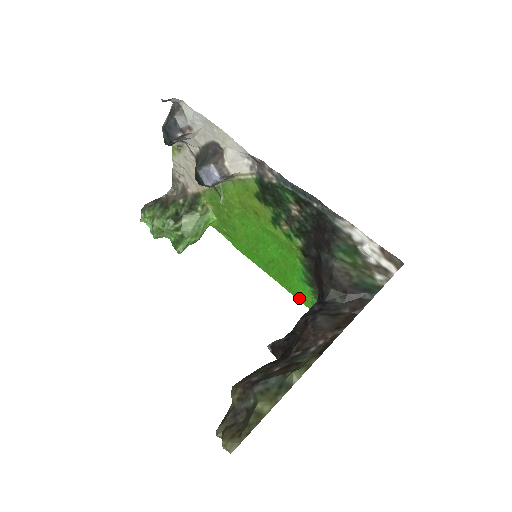
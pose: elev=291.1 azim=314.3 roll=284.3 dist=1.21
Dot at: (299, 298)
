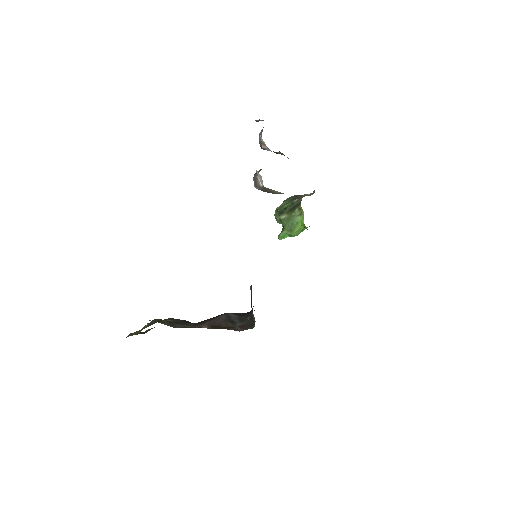
Dot at: occluded
